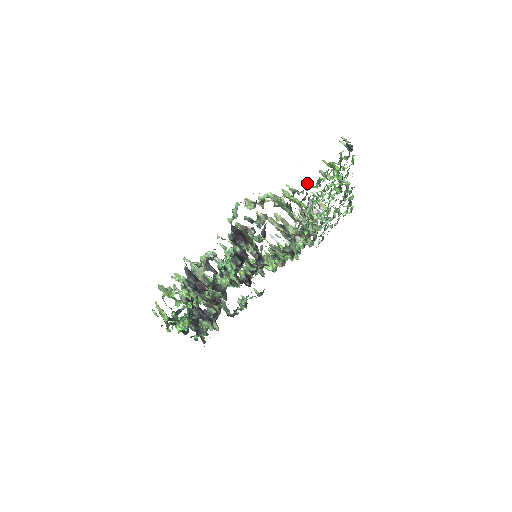
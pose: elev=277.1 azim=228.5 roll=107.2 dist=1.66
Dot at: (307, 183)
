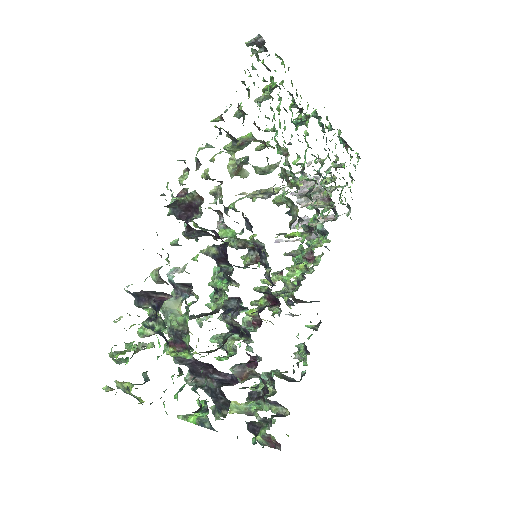
Dot at: occluded
